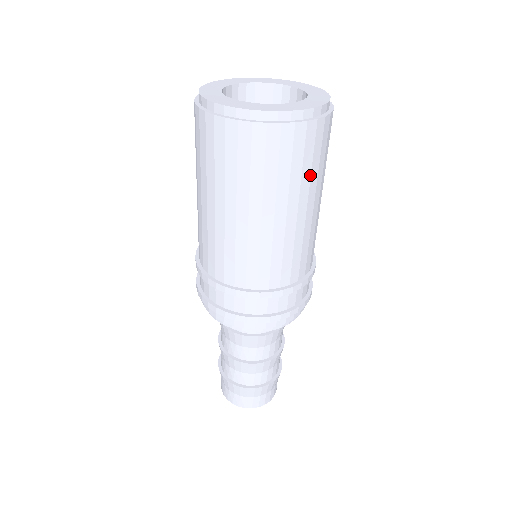
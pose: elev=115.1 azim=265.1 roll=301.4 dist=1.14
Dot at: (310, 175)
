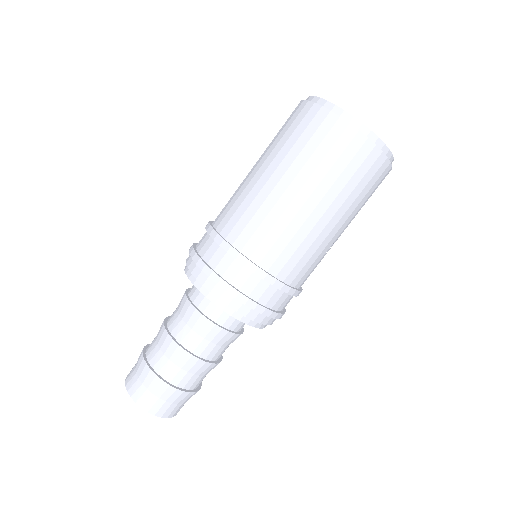
Dot at: (318, 165)
